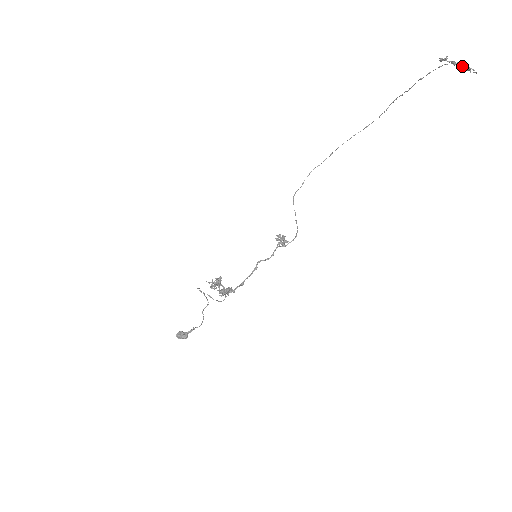
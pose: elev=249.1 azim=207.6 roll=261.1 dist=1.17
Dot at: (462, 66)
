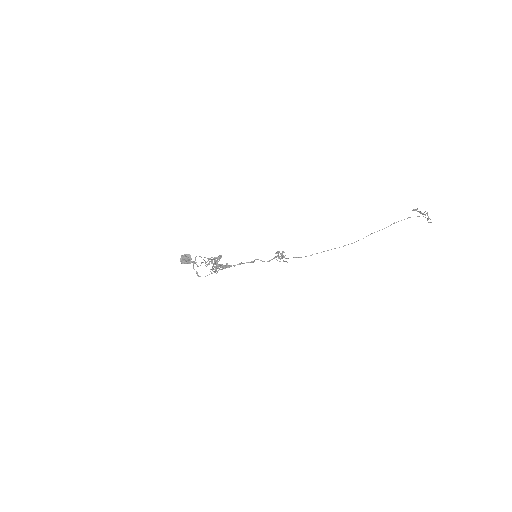
Dot at: (425, 215)
